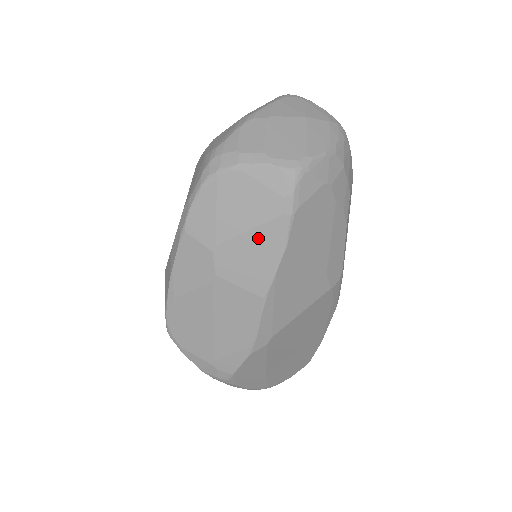
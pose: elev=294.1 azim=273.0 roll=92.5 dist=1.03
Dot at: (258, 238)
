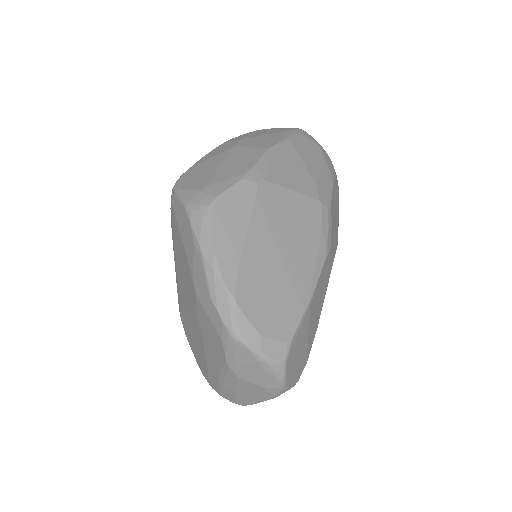
Dot at: (271, 136)
